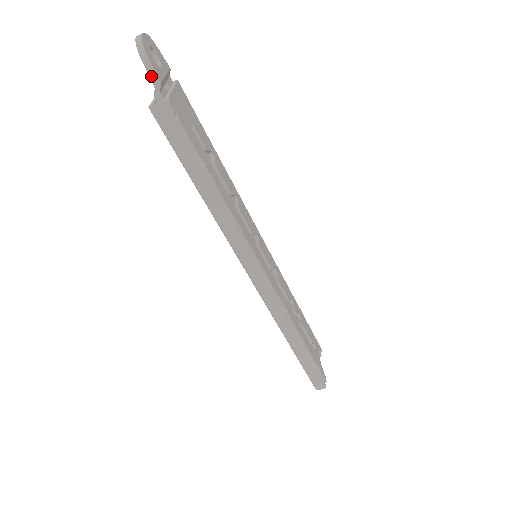
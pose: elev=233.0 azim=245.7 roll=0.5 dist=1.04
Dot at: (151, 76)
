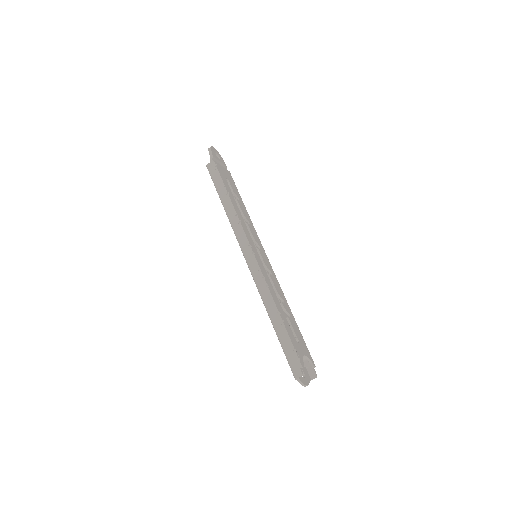
Dot at: (210, 155)
